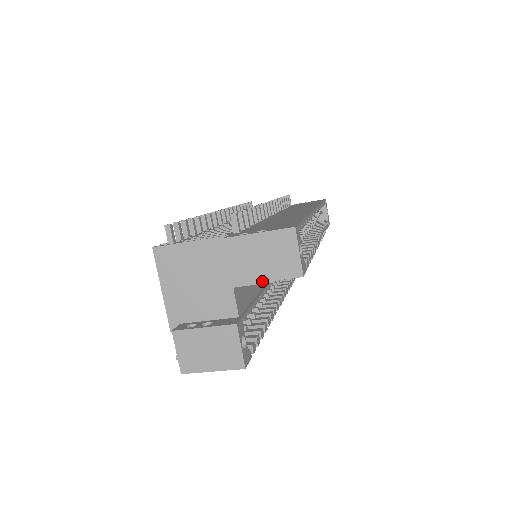
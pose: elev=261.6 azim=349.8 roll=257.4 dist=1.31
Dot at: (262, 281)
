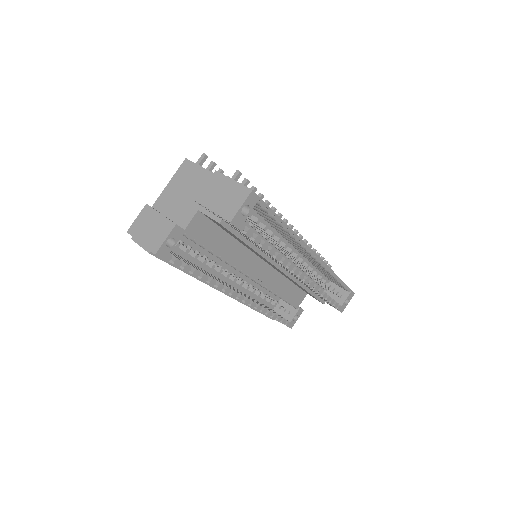
Dot at: (210, 209)
